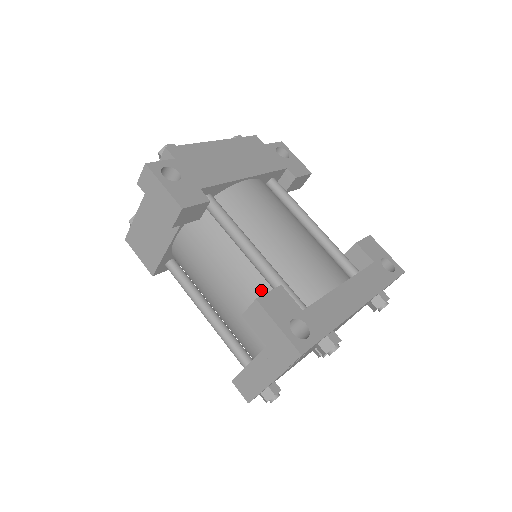
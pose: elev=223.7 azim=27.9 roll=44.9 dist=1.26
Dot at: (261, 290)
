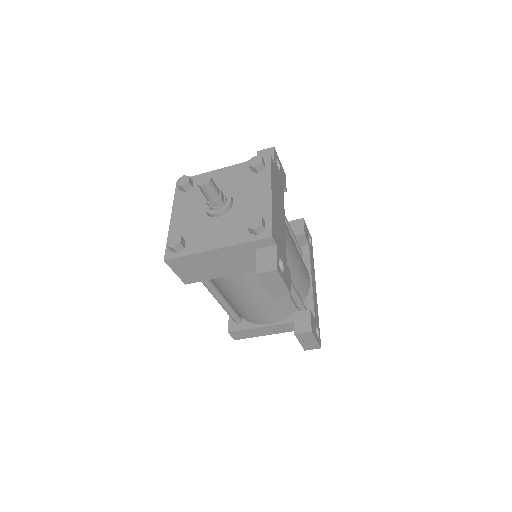
Dot at: (284, 301)
